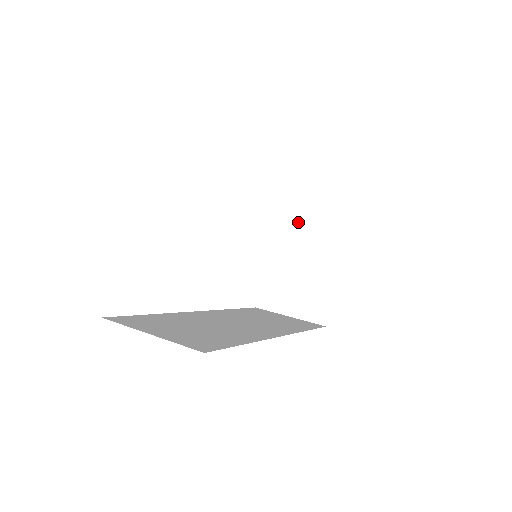
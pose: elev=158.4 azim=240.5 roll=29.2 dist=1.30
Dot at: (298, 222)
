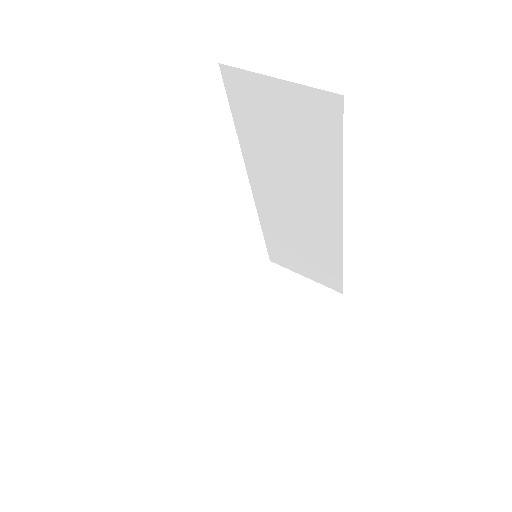
Dot at: (276, 293)
